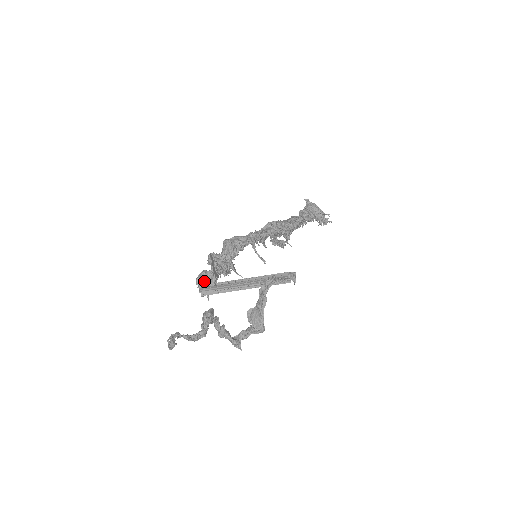
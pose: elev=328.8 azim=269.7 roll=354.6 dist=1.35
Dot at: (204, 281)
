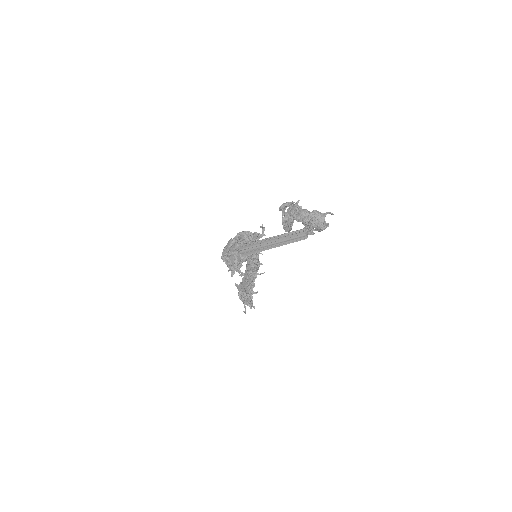
Dot at: (241, 245)
